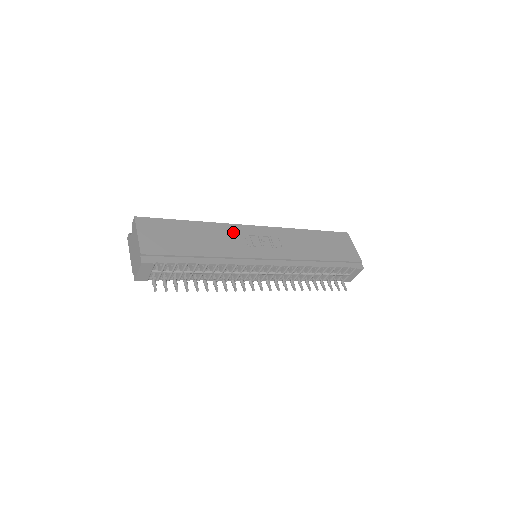
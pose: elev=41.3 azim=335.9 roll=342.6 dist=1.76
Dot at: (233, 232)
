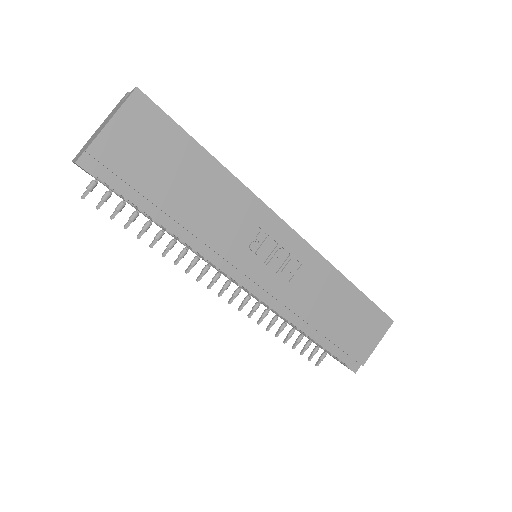
Dot at: (251, 215)
